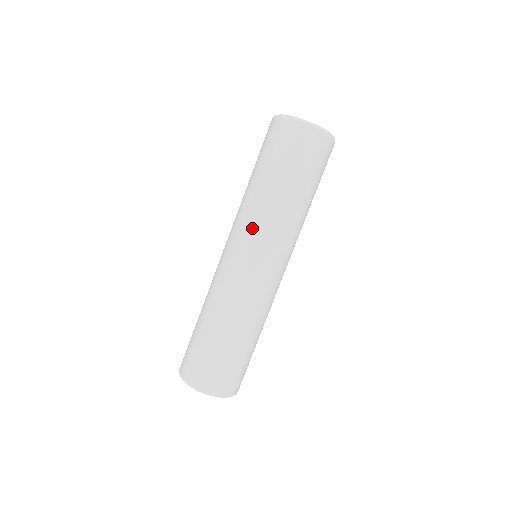
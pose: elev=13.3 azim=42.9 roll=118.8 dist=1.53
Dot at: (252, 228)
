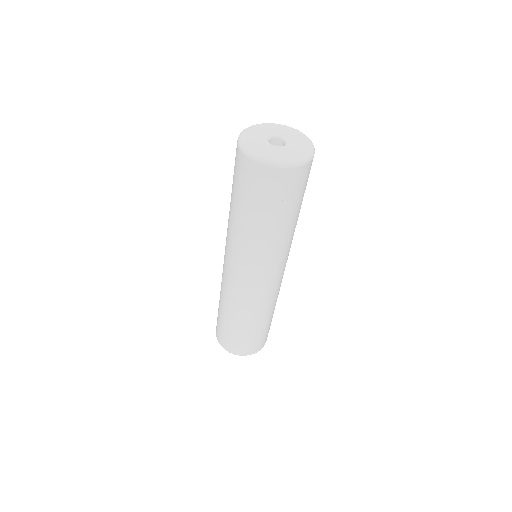
Dot at: (272, 260)
